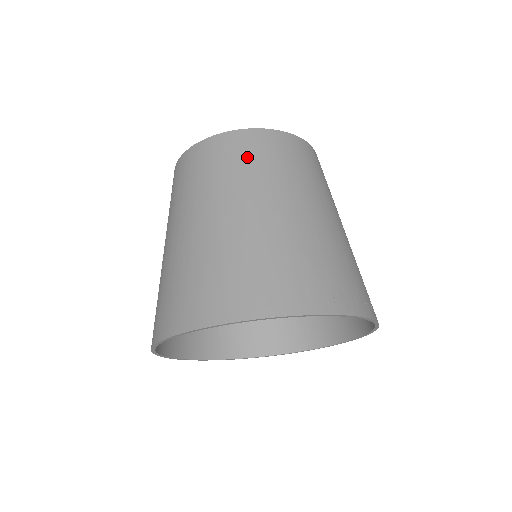
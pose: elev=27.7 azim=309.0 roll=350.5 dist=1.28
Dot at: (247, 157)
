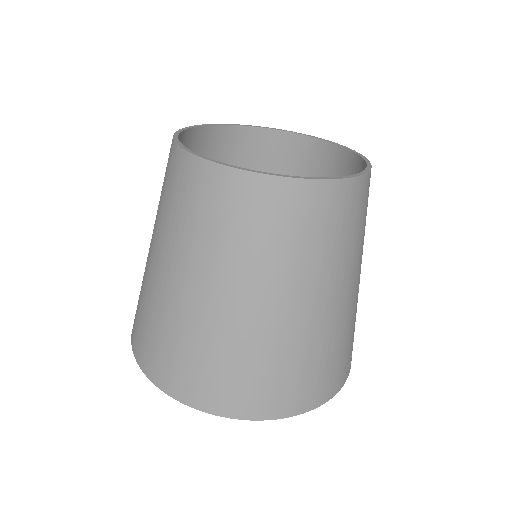
Dot at: (347, 226)
